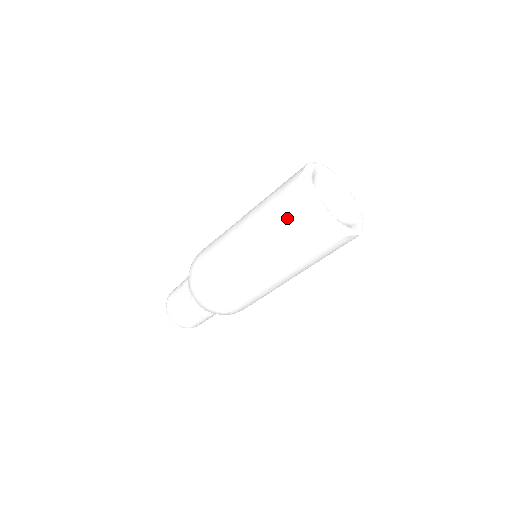
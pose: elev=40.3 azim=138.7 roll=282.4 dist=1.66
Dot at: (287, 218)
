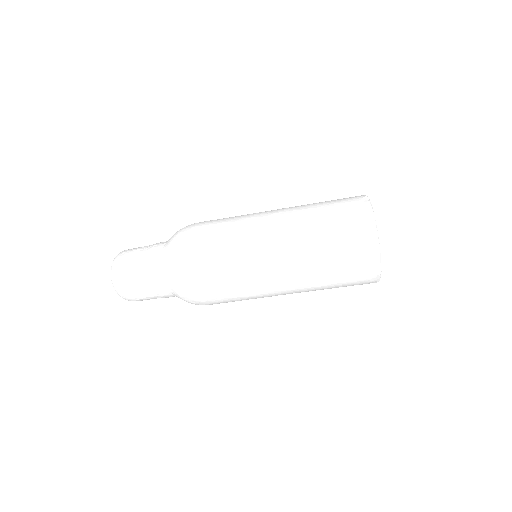
Dot at: (336, 227)
